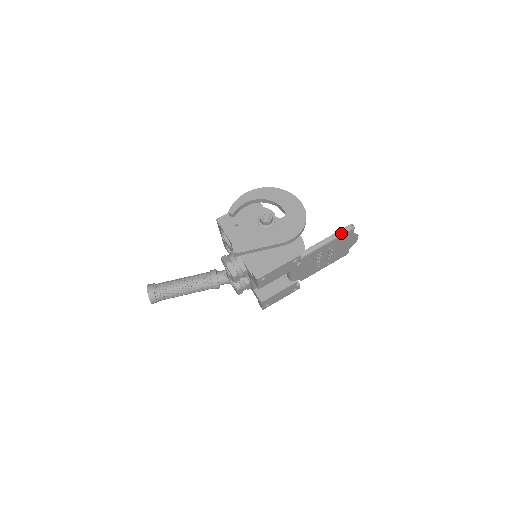
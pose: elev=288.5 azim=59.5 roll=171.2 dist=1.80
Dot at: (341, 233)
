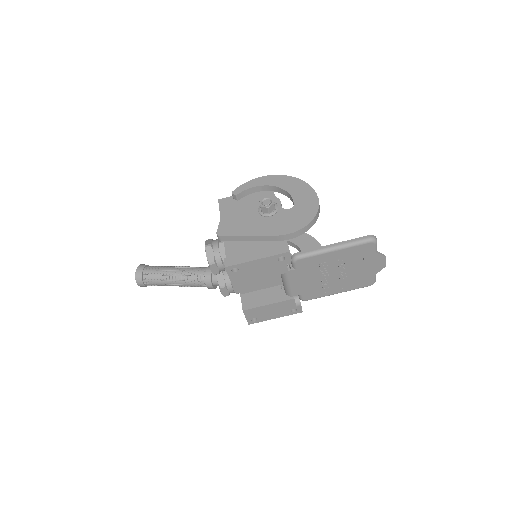
Dot at: (355, 242)
